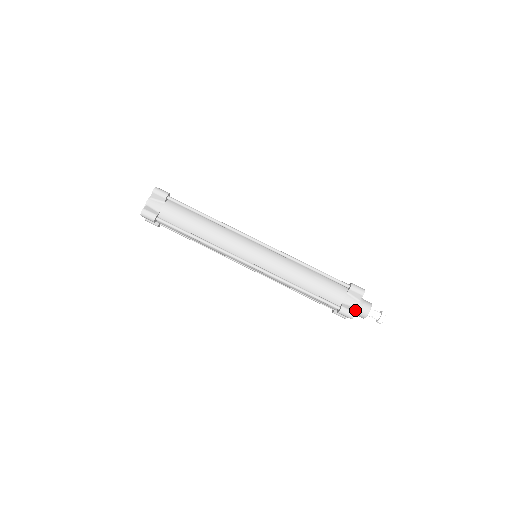
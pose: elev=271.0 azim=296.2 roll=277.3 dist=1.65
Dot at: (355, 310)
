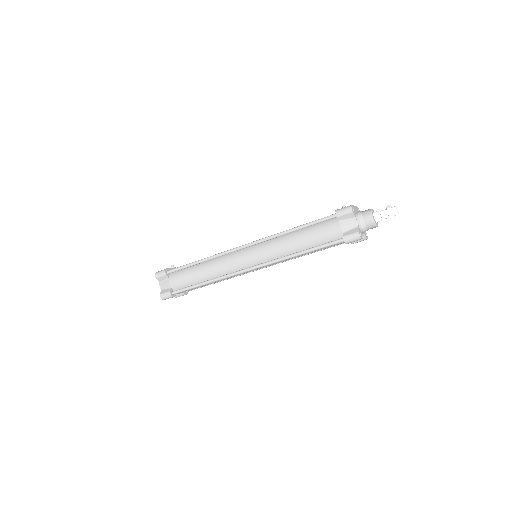
Dot at: (364, 237)
